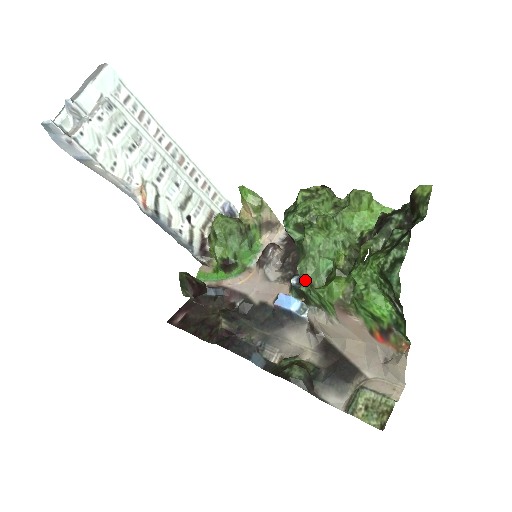
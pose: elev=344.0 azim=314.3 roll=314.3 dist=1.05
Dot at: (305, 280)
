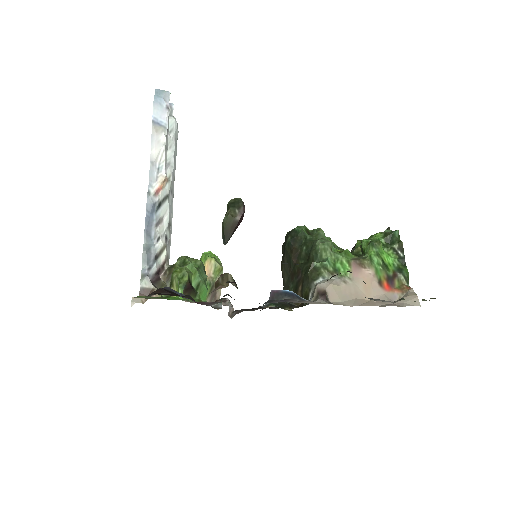
Dot at: (328, 244)
